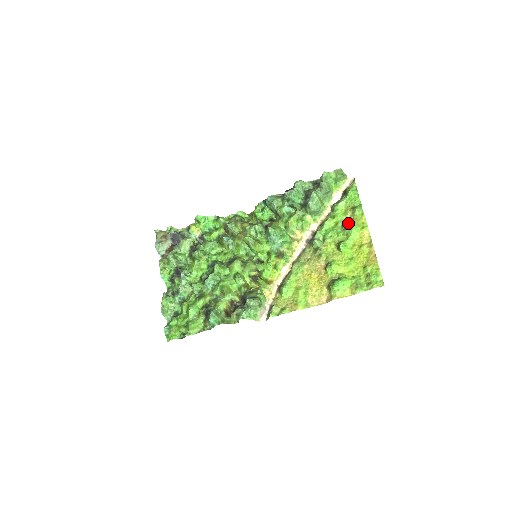
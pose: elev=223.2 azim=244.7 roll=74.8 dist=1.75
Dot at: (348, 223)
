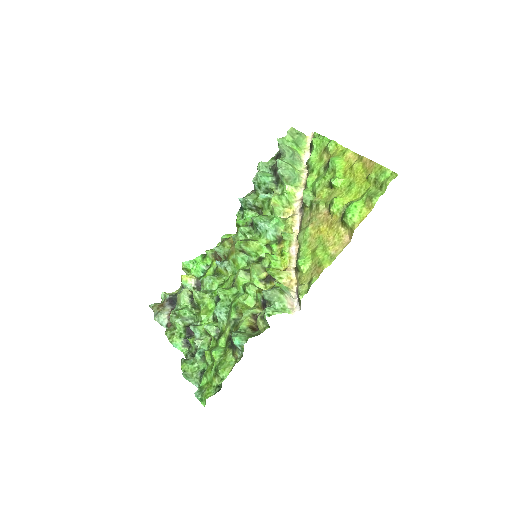
Dot at: (328, 162)
